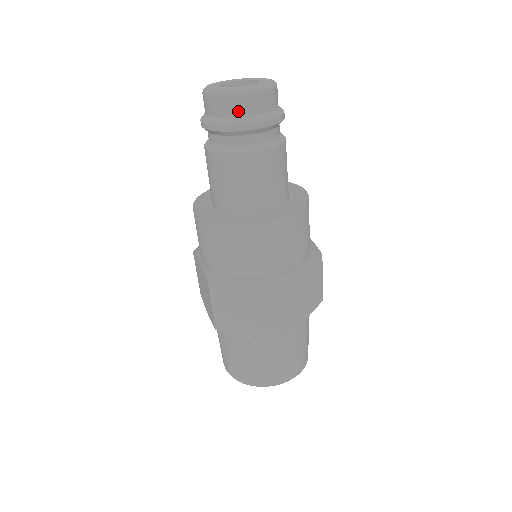
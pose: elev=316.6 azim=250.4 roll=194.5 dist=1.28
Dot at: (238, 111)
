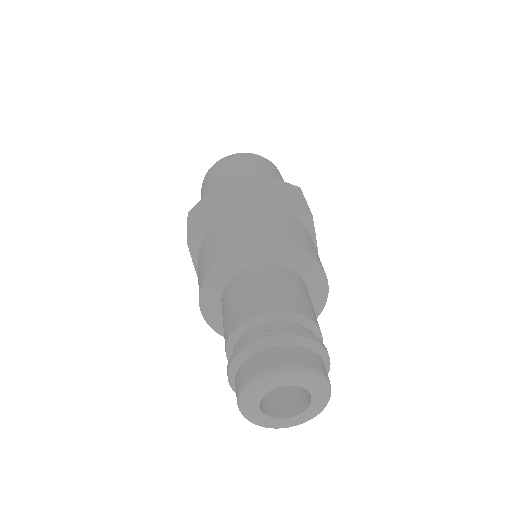
Dot at: occluded
